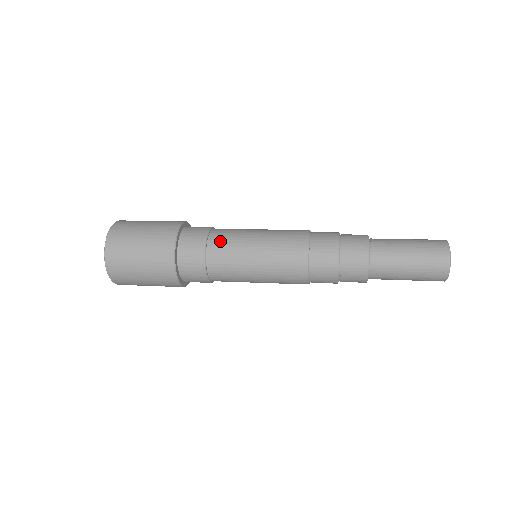
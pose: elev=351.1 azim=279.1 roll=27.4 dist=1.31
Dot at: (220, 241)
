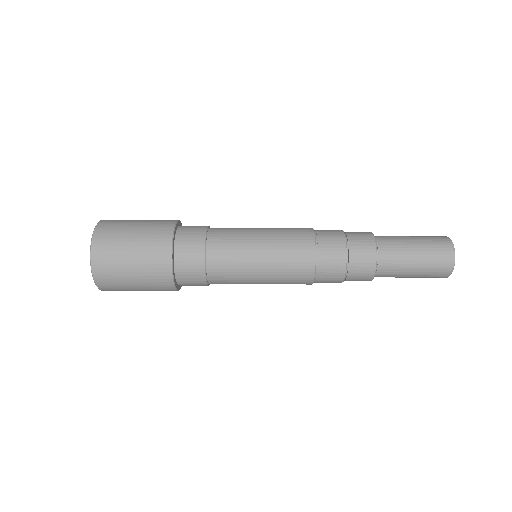
Dot at: (221, 235)
